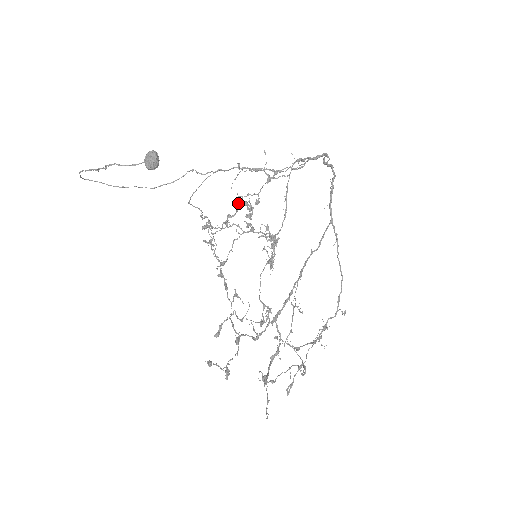
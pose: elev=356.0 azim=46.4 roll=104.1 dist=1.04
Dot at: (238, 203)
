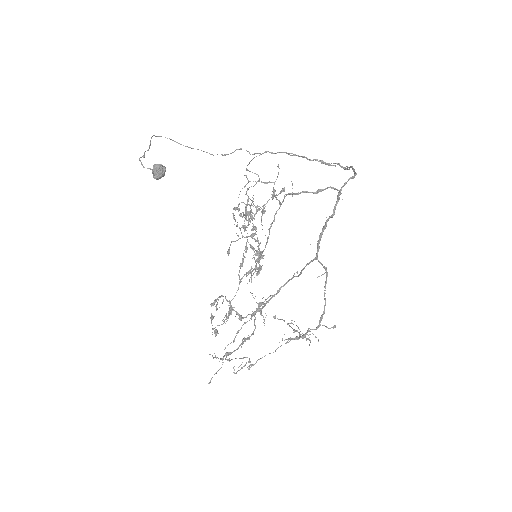
Dot at: (245, 209)
